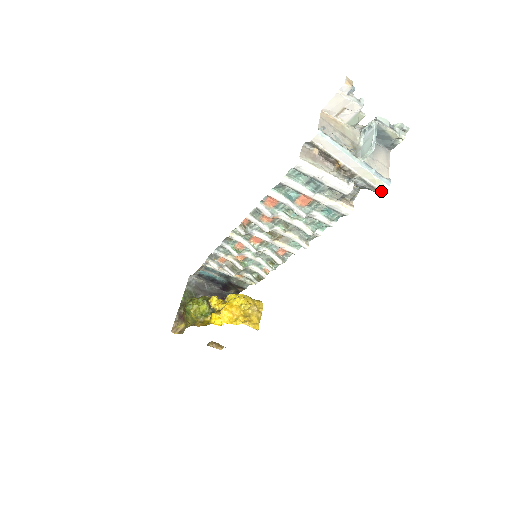
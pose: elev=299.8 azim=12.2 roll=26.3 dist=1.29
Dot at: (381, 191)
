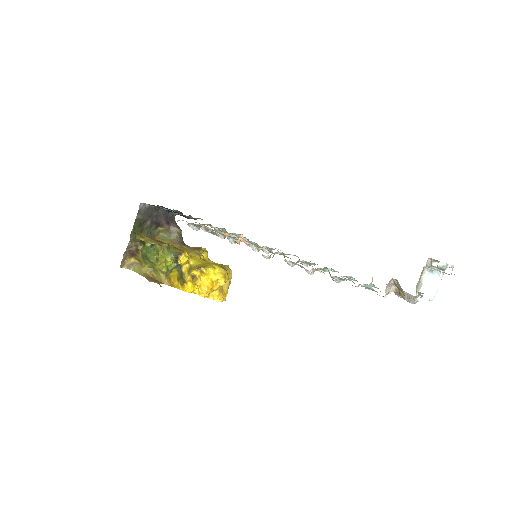
Dot at: occluded
